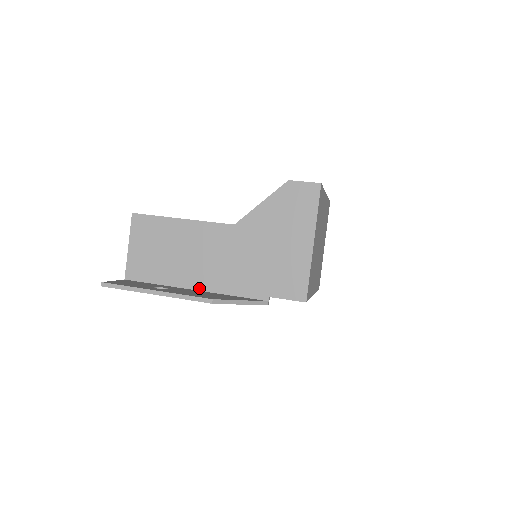
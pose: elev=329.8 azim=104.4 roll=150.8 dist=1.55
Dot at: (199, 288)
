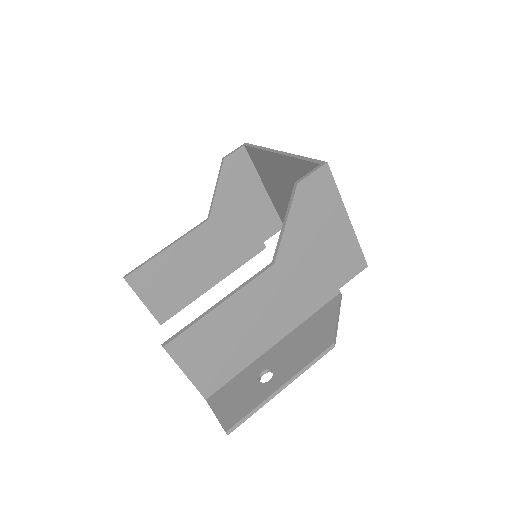
Dot at: (279, 338)
